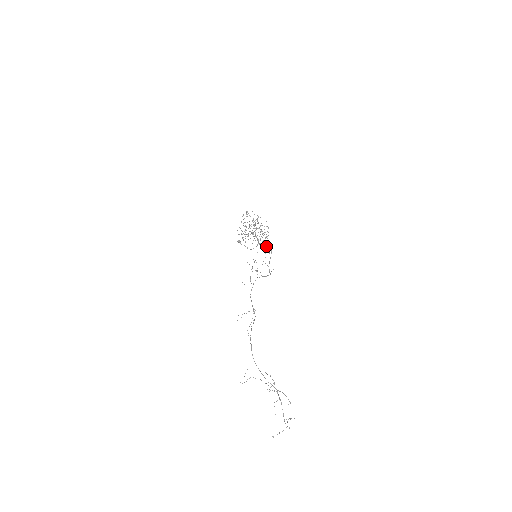
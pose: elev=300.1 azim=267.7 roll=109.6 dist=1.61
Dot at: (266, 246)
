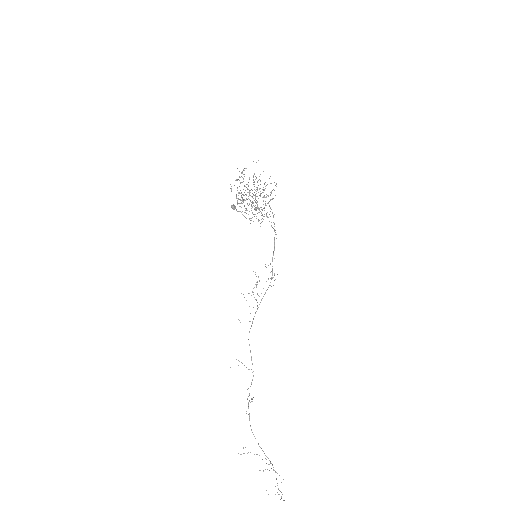
Dot at: (270, 216)
